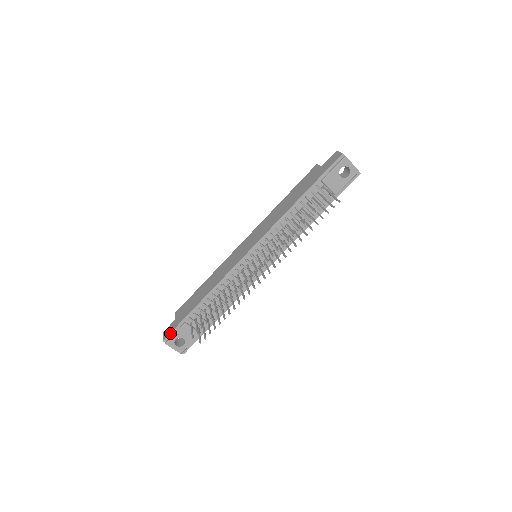
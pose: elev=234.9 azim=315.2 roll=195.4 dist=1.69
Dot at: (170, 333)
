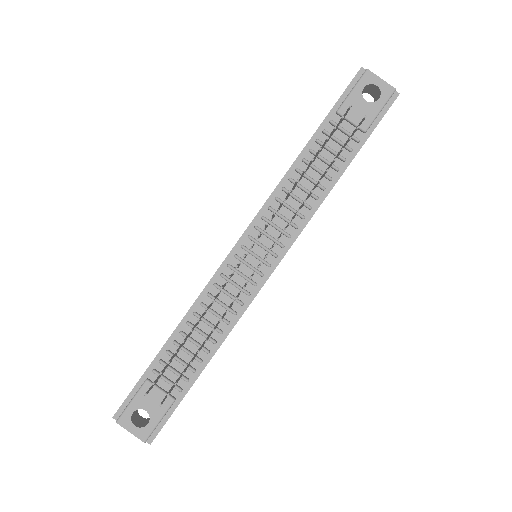
Dot at: (124, 401)
